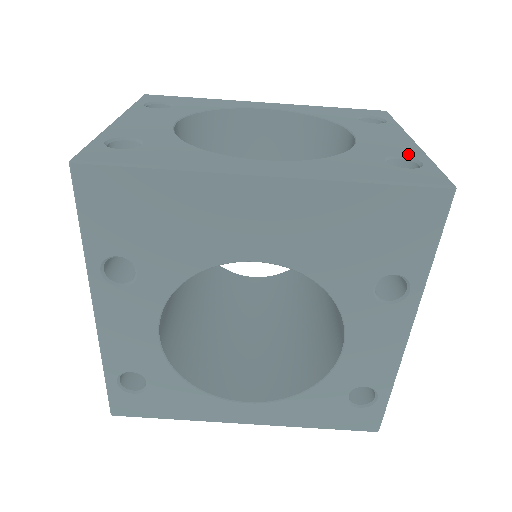
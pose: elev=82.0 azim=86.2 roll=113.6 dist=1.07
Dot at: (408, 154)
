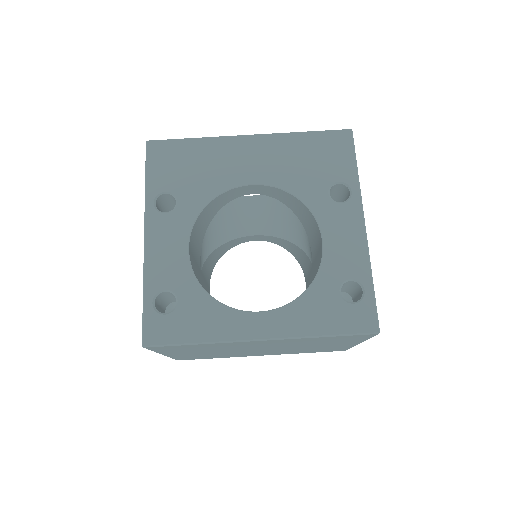
Dot at: occluded
